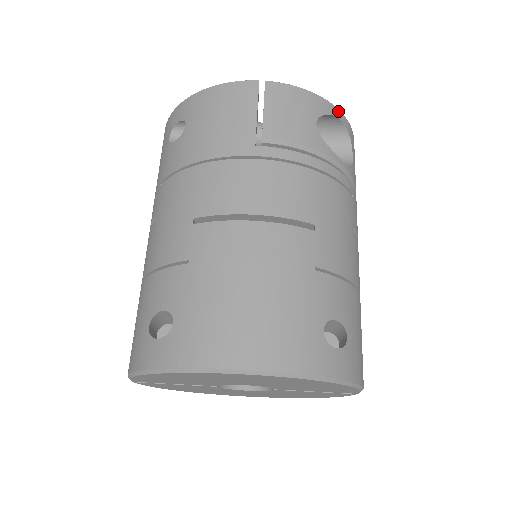
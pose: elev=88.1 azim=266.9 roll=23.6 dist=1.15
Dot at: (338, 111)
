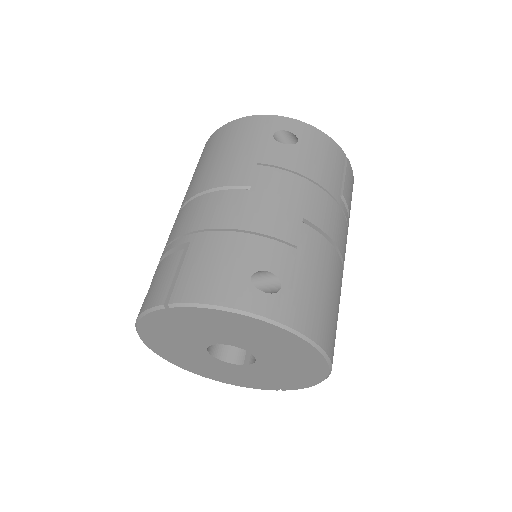
Dot at: occluded
